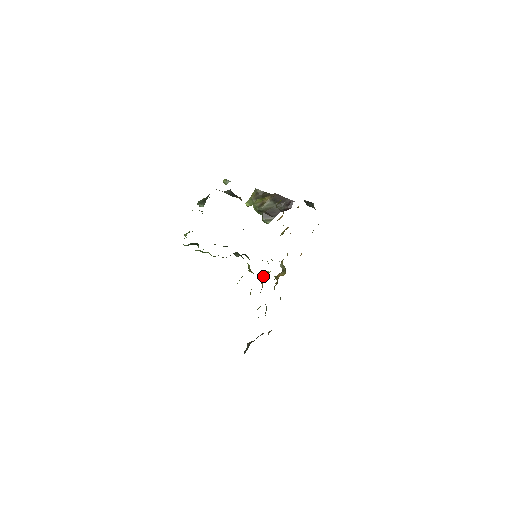
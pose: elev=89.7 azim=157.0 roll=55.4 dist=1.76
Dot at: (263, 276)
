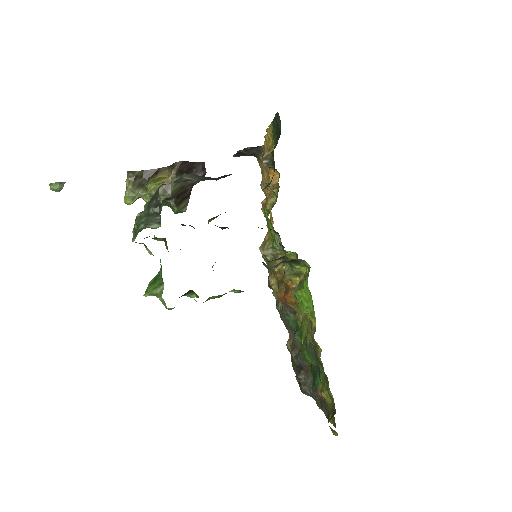
Dot at: occluded
